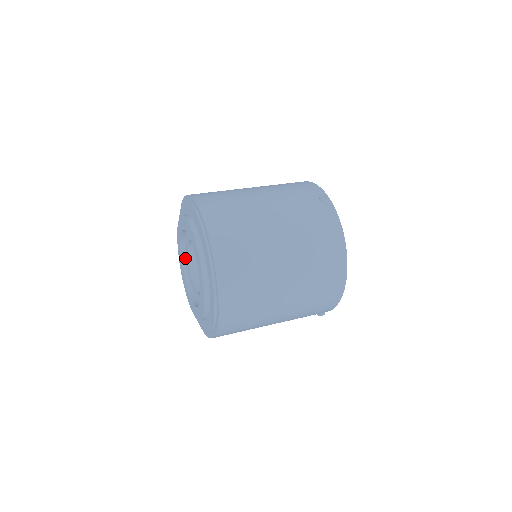
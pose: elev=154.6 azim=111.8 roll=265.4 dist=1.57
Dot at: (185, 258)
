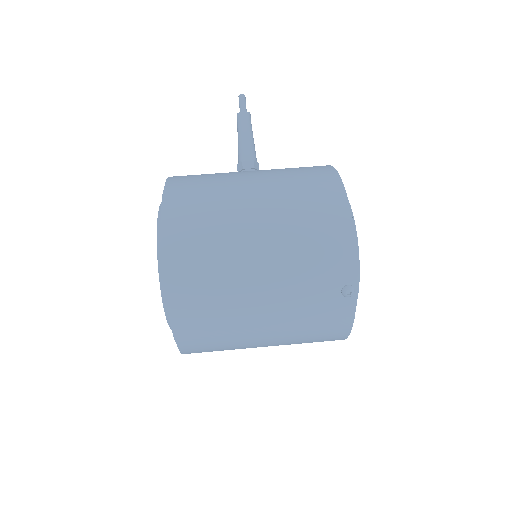
Dot at: occluded
